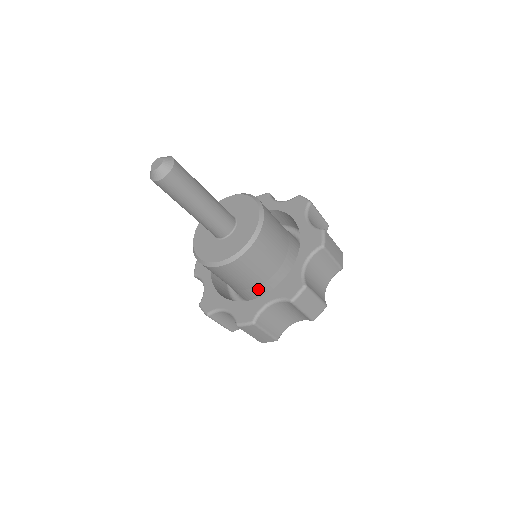
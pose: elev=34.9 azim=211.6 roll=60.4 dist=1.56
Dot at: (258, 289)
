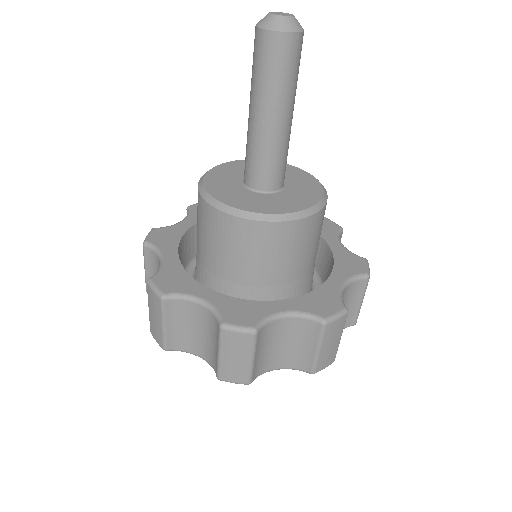
Dot at: (214, 279)
